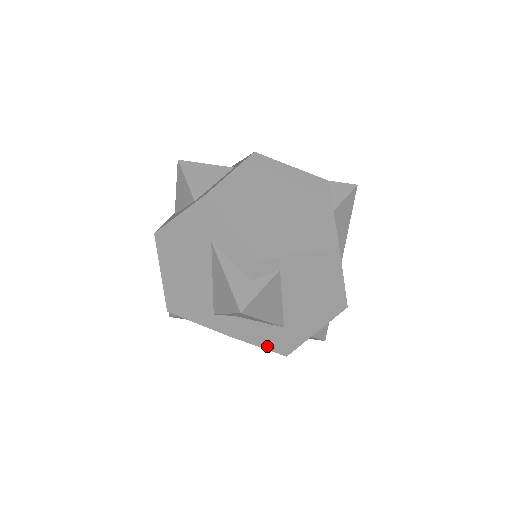
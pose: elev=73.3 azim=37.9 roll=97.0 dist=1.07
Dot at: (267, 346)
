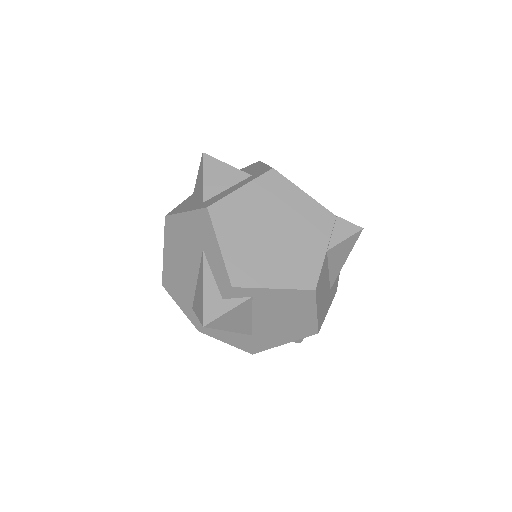
Dot at: (234, 344)
